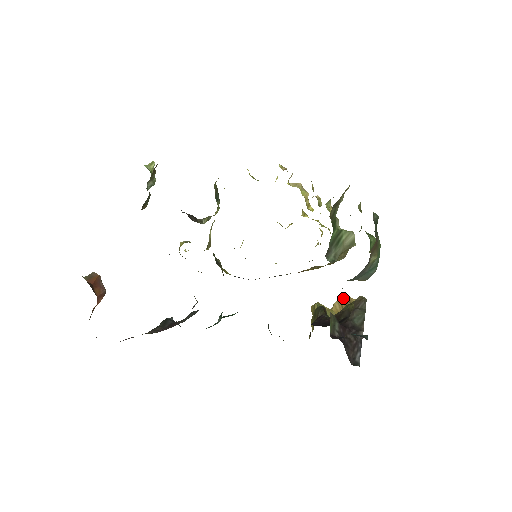
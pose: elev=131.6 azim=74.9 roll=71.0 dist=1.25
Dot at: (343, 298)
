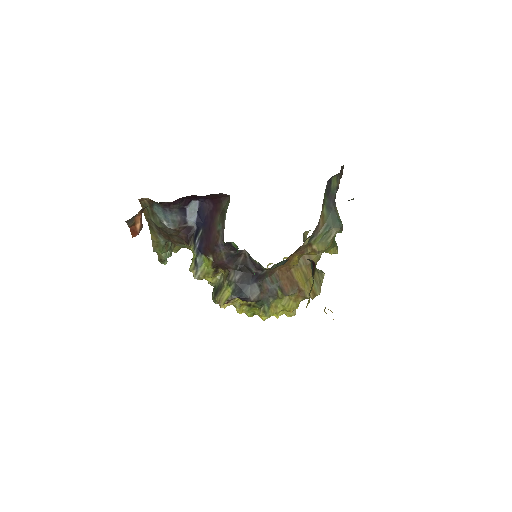
Dot at: occluded
